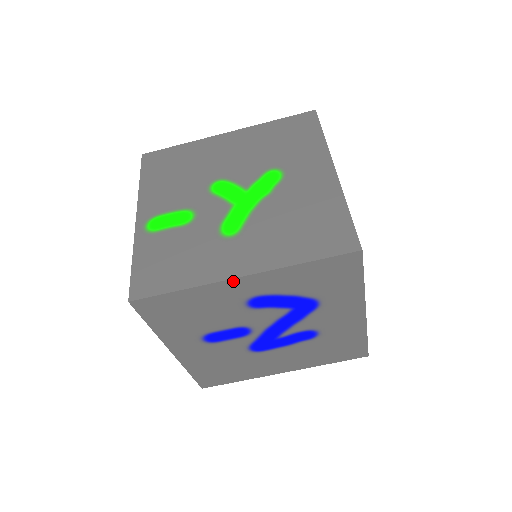
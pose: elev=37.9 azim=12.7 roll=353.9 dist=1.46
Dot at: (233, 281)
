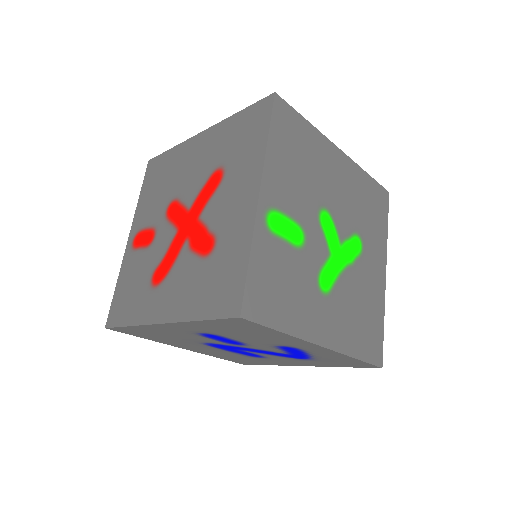
Dot at: (314, 345)
